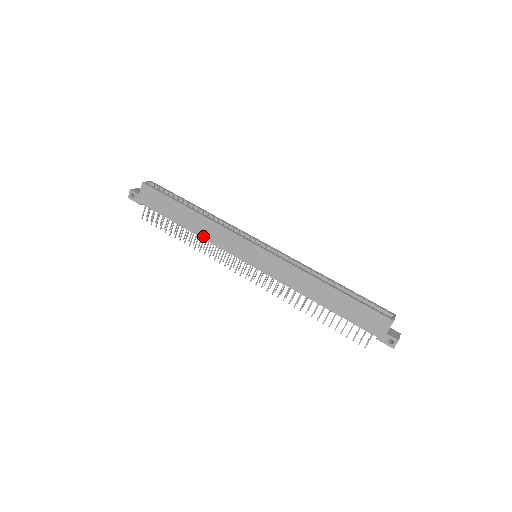
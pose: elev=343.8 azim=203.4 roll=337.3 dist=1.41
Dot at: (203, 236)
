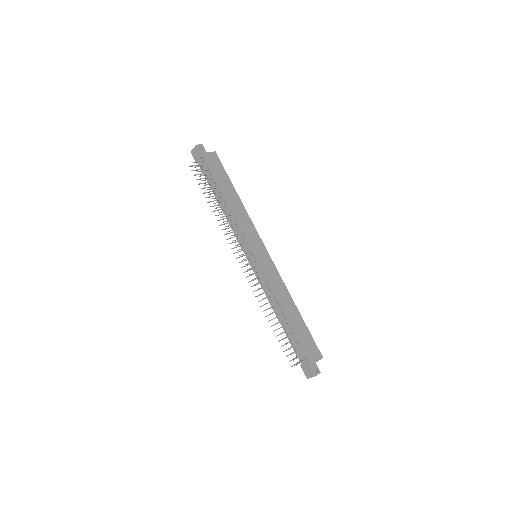
Dot at: (234, 213)
